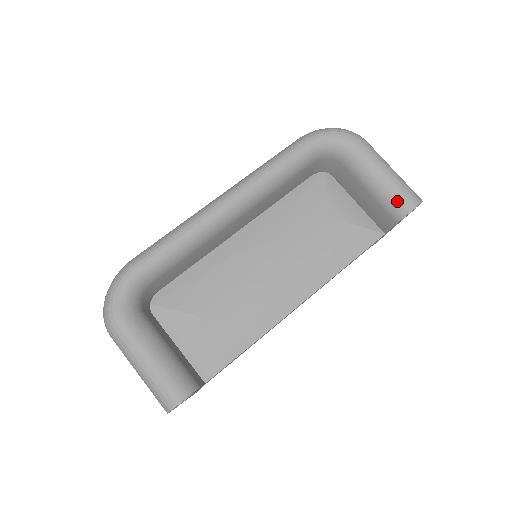
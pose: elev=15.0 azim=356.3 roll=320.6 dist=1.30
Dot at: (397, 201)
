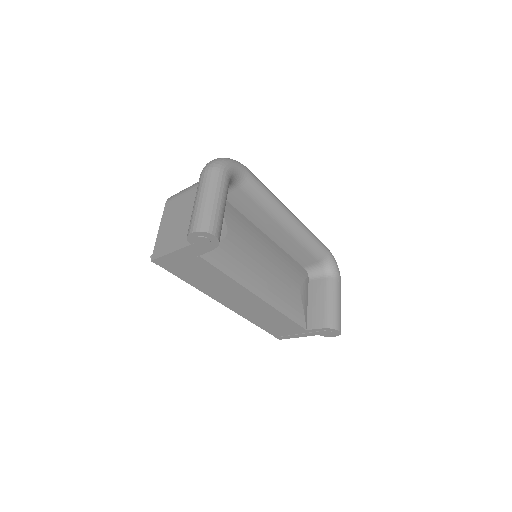
Dot at: (335, 319)
